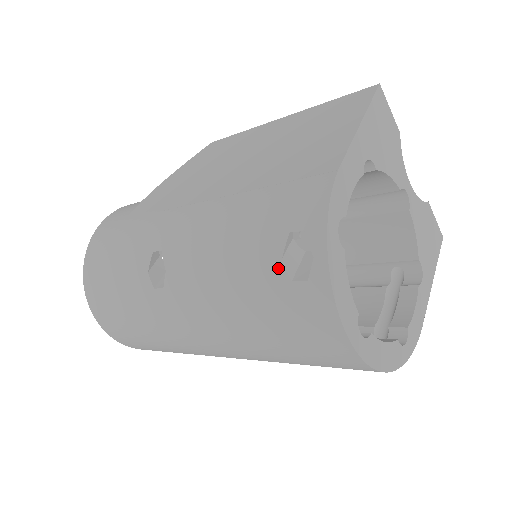
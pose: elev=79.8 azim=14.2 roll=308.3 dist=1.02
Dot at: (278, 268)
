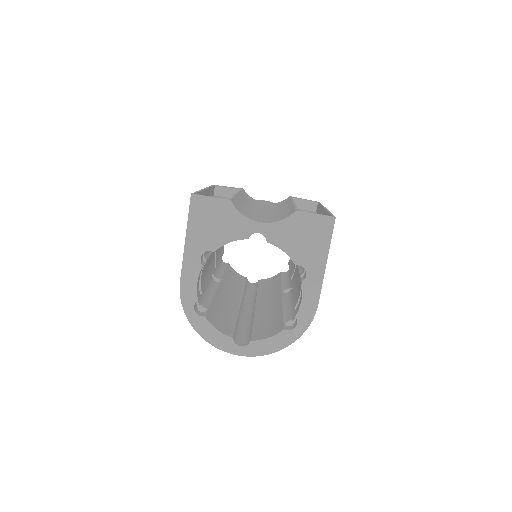
Dot at: occluded
